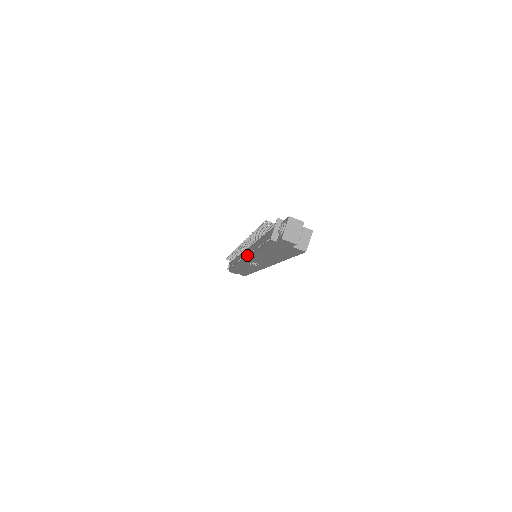
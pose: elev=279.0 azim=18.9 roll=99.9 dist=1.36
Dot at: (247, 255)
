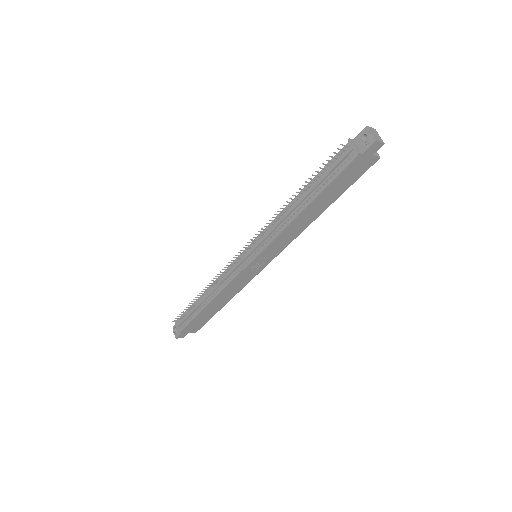
Dot at: (262, 247)
